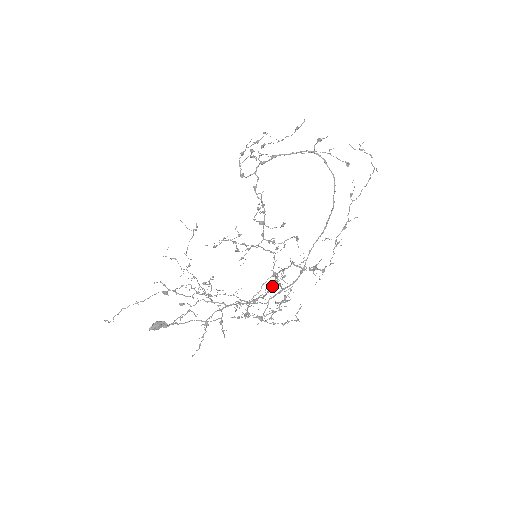
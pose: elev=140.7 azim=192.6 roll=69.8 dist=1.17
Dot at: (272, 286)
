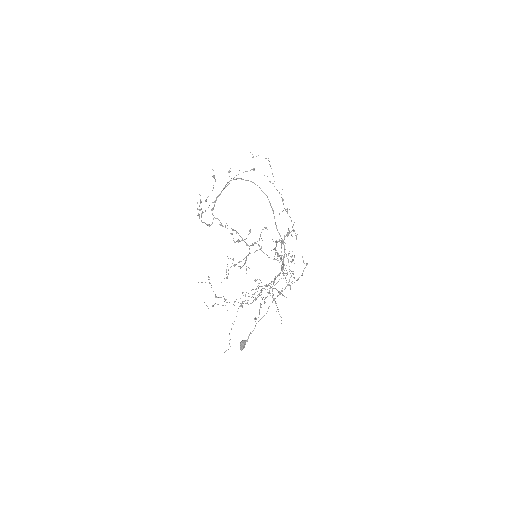
Dot at: (281, 258)
